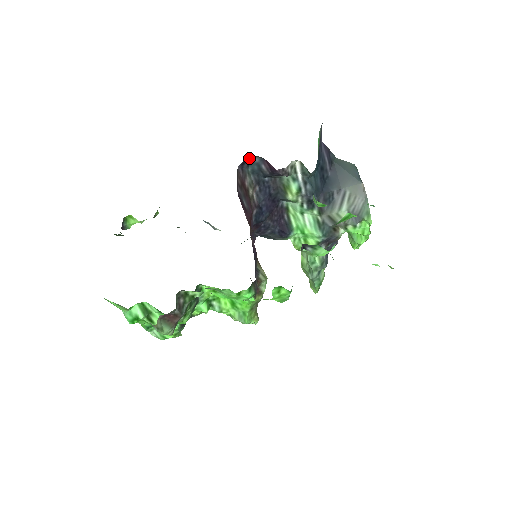
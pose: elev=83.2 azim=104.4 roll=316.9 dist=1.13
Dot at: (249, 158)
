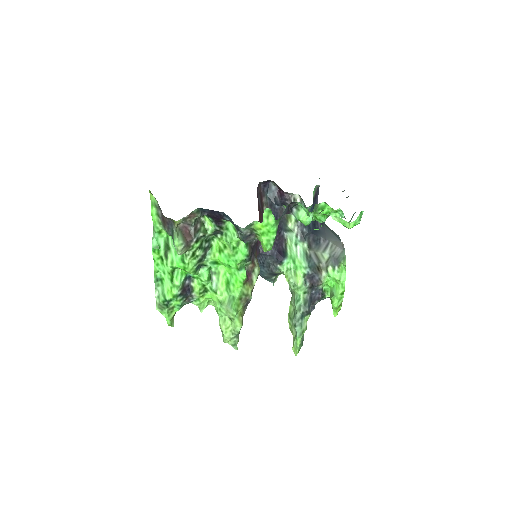
Dot at: (269, 185)
